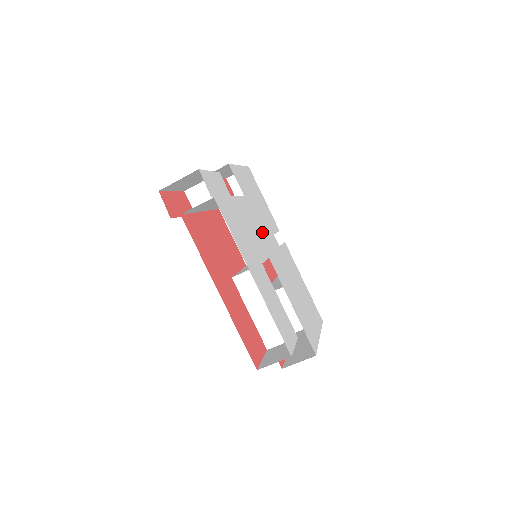
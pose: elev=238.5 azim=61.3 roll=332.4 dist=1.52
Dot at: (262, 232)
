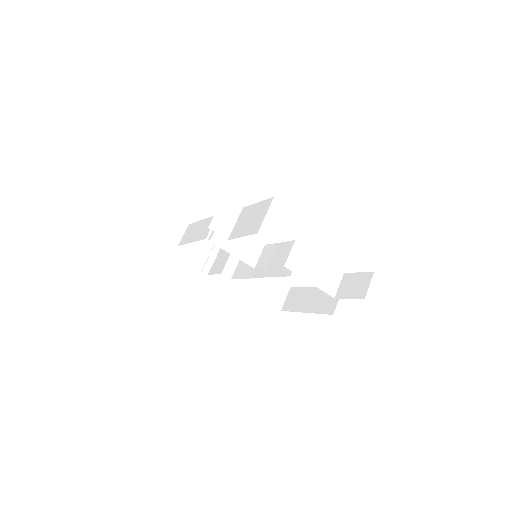
Dot at: occluded
